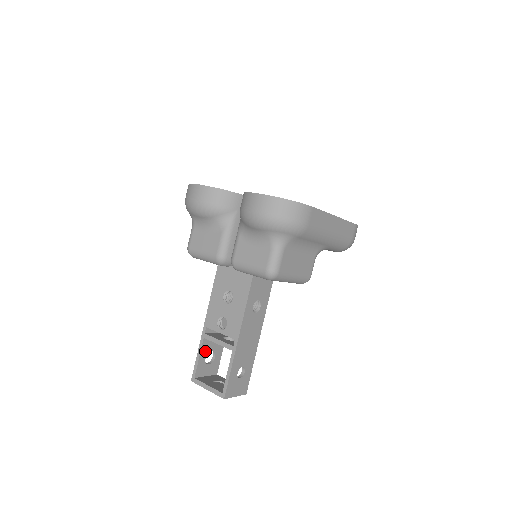
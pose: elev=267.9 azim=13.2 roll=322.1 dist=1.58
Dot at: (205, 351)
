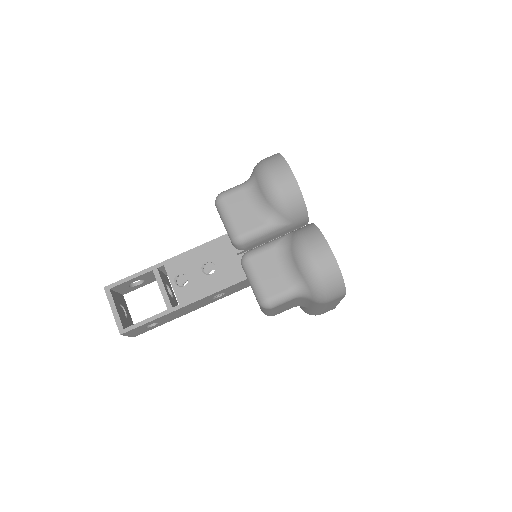
Dot at: (140, 278)
